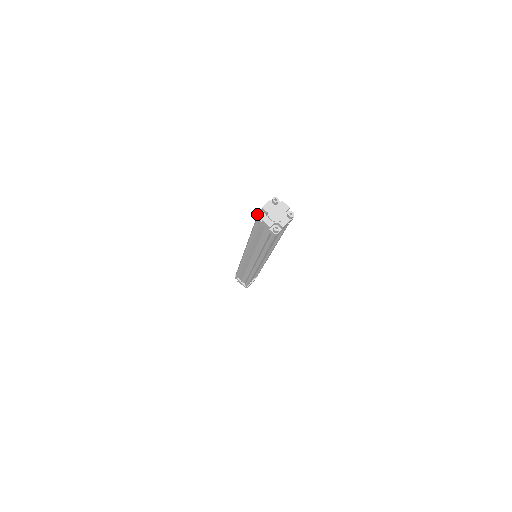
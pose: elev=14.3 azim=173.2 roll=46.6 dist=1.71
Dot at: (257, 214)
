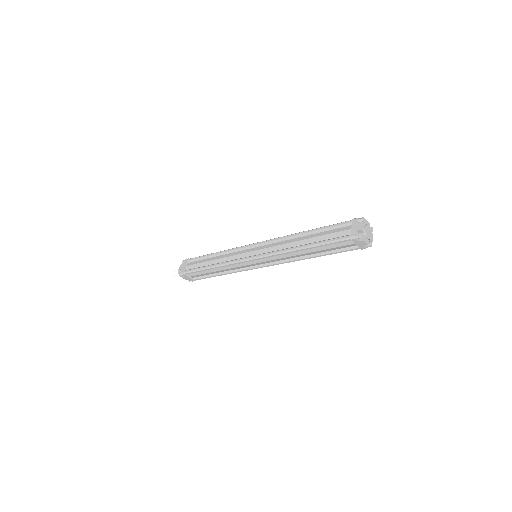
Dot at: (356, 235)
